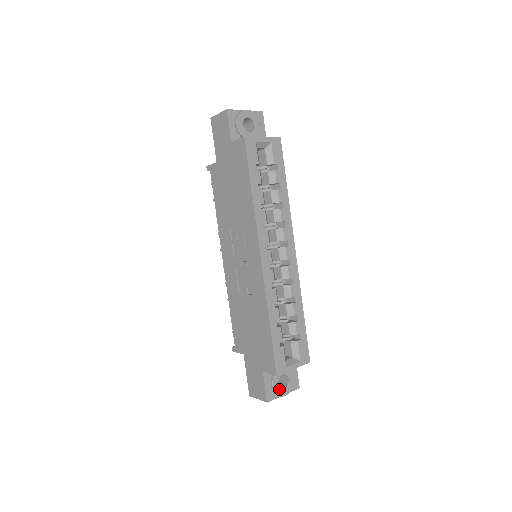
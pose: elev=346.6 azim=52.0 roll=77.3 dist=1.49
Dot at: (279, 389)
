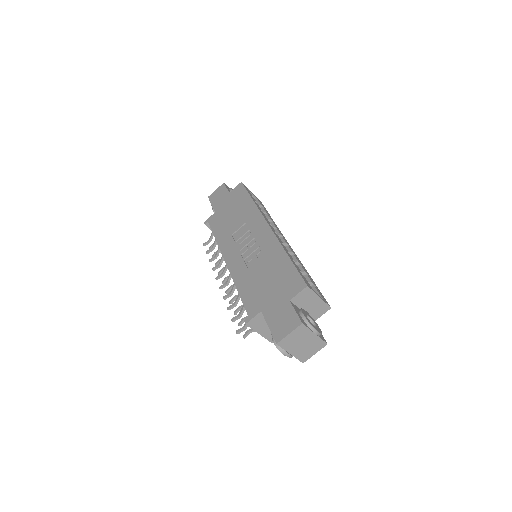
Dot at: (309, 322)
